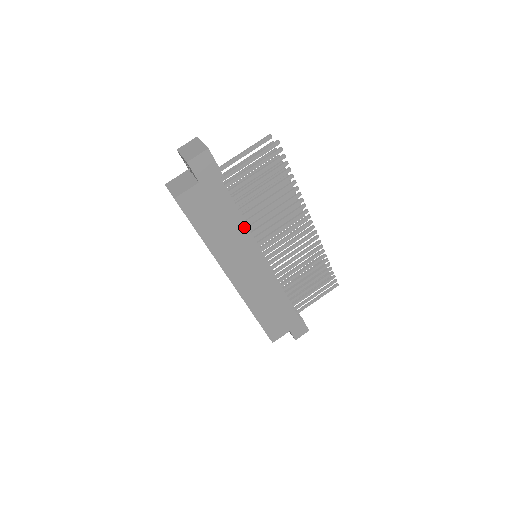
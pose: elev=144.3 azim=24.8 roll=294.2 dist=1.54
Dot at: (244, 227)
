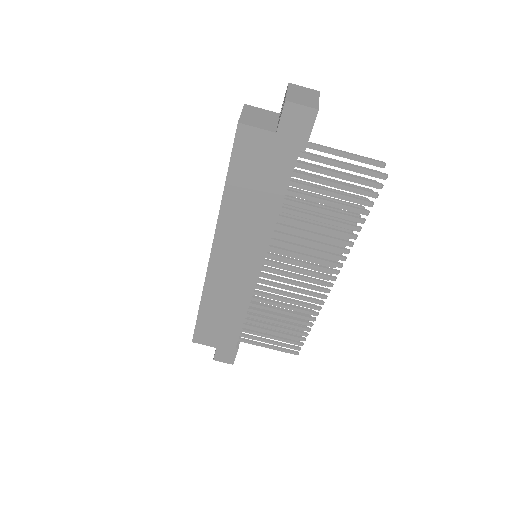
Dot at: (273, 219)
